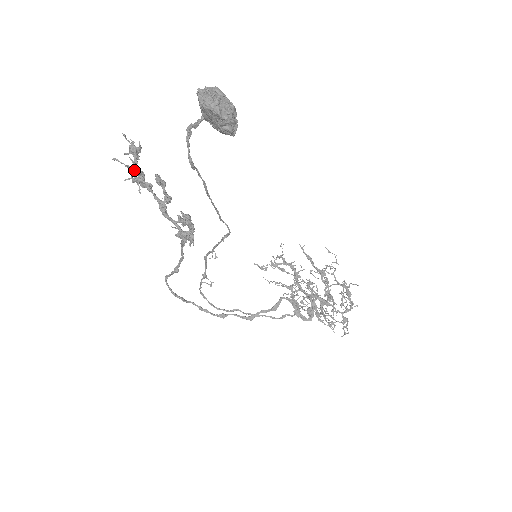
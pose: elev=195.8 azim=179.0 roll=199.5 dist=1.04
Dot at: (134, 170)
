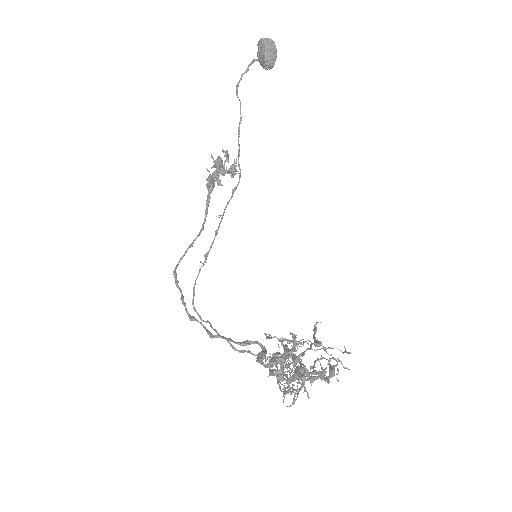
Dot at: occluded
